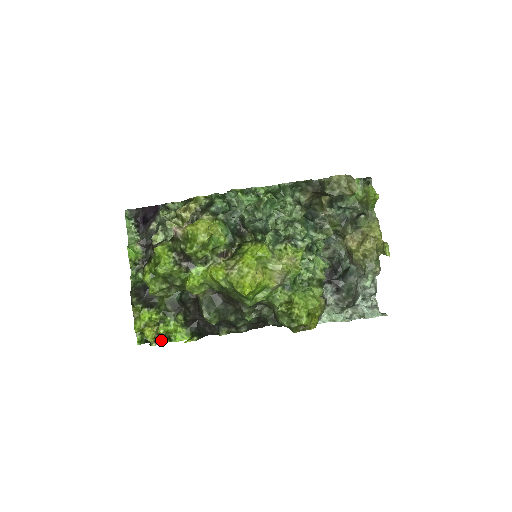
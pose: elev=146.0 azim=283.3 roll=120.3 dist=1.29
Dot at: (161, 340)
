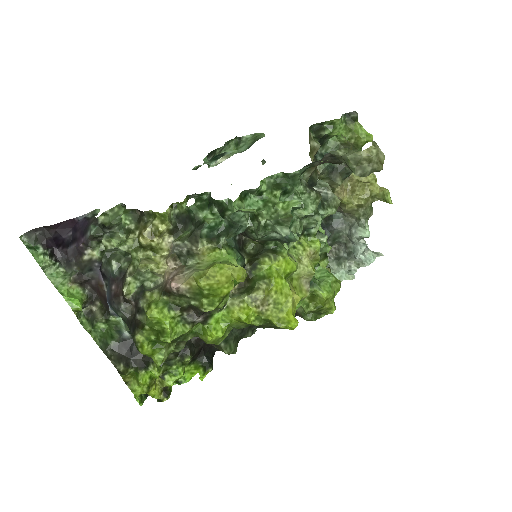
Dot at: (170, 390)
